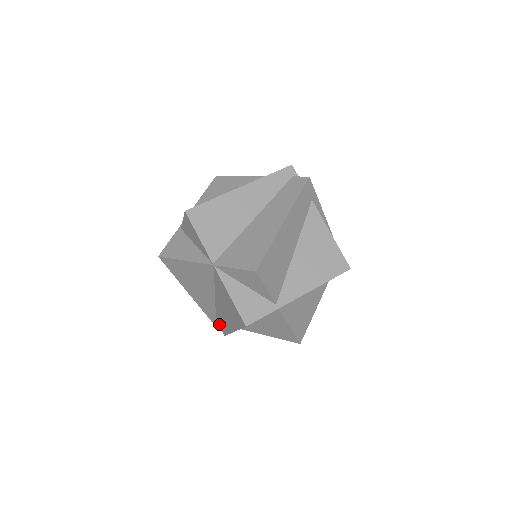
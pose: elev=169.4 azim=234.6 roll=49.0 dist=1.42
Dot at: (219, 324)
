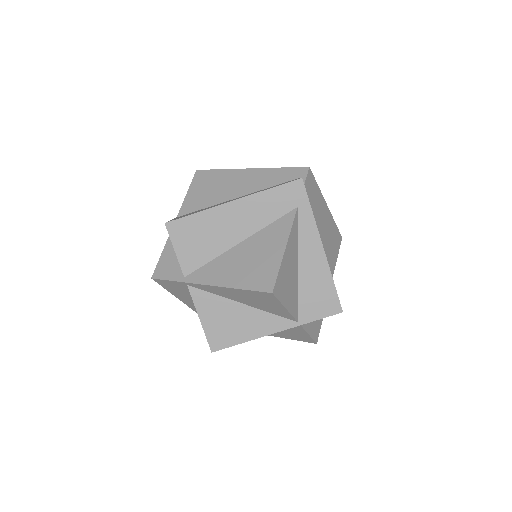
Dot at: occluded
